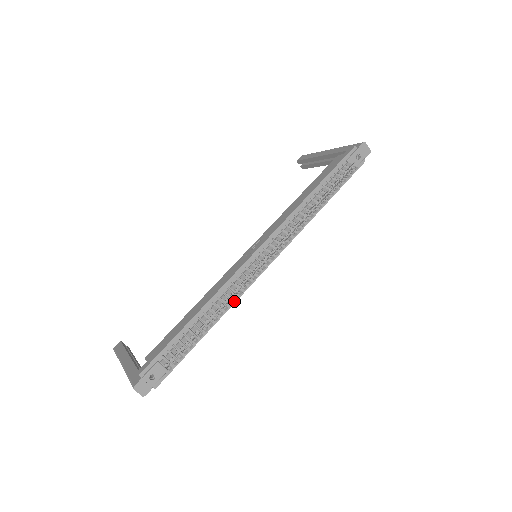
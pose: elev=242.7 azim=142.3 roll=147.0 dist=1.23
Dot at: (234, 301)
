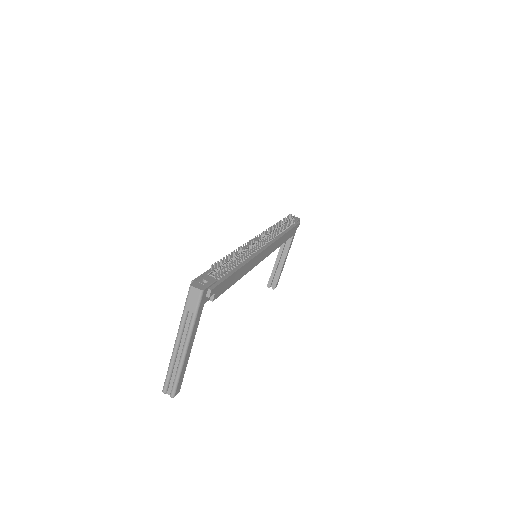
Dot at: (251, 258)
